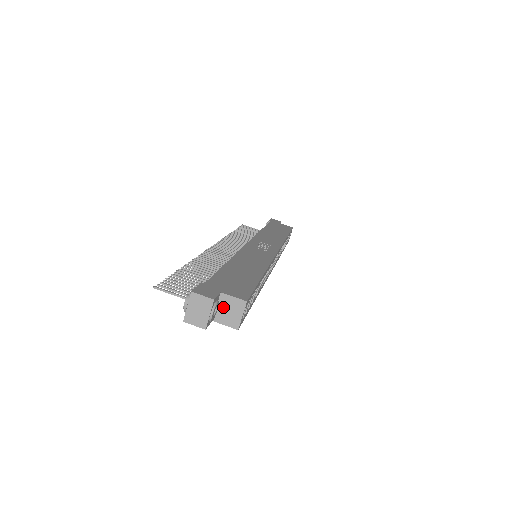
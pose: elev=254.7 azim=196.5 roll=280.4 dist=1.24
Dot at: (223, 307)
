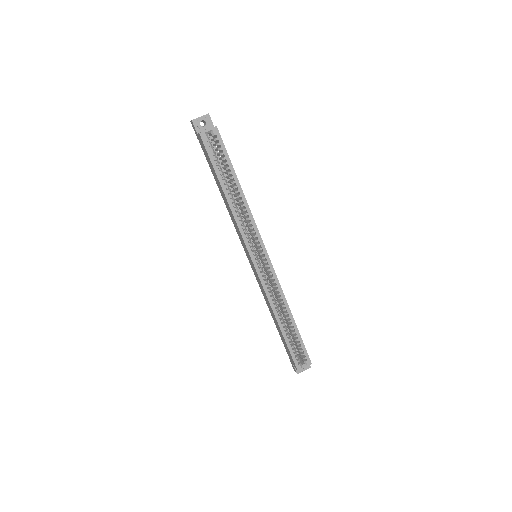
Dot at: occluded
